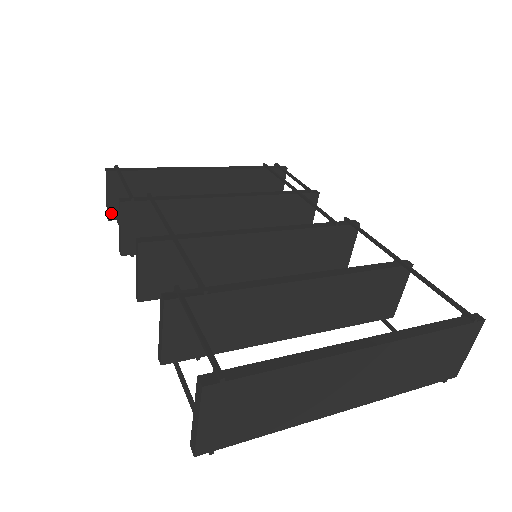
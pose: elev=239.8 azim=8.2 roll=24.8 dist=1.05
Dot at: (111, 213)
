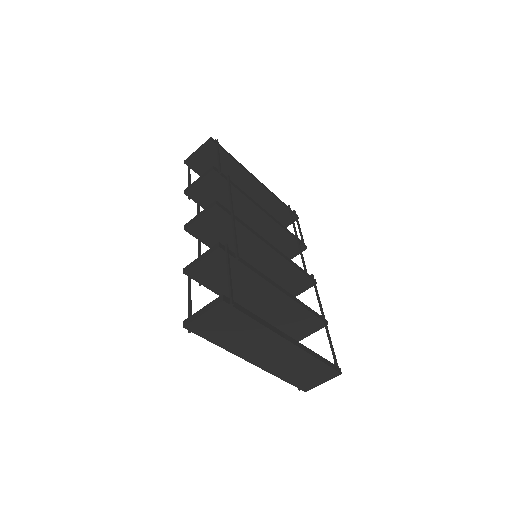
Dot at: (190, 161)
